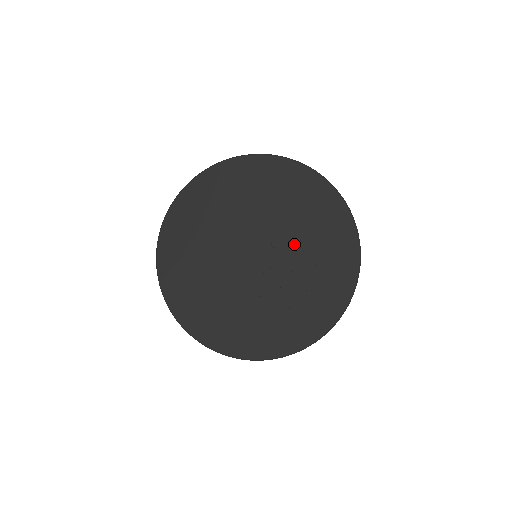
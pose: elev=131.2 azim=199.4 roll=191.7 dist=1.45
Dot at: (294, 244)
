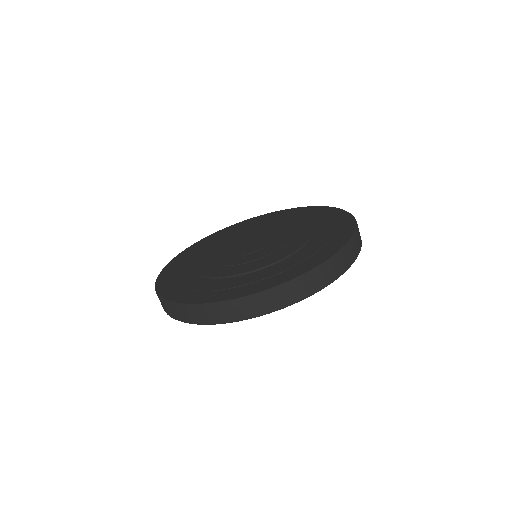
Dot at: (292, 235)
